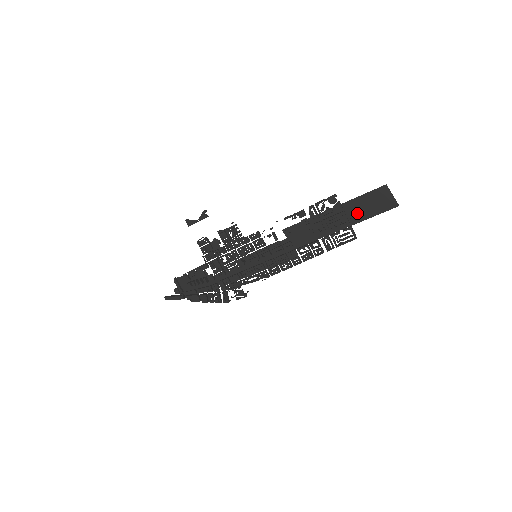
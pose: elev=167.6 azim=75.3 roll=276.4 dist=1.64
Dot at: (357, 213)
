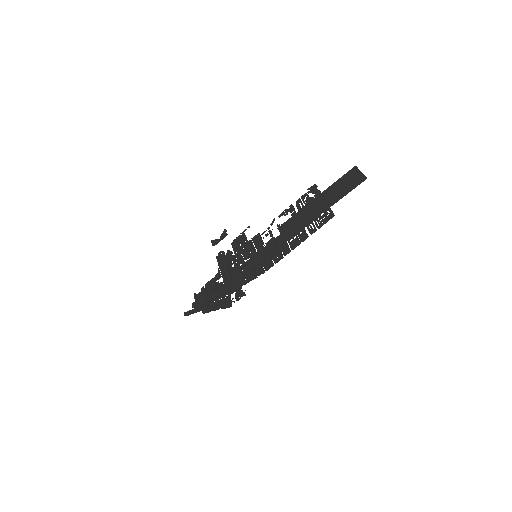
Dot at: (334, 196)
